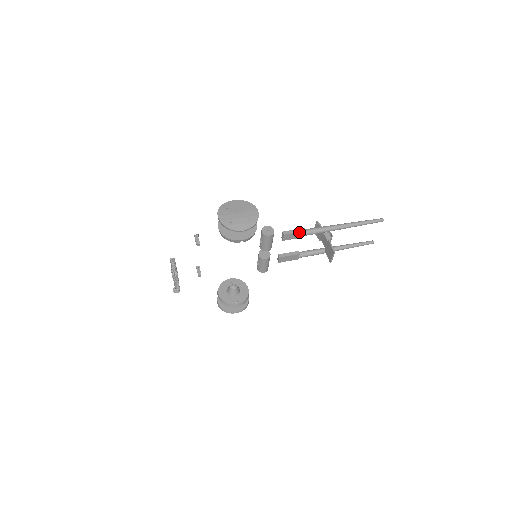
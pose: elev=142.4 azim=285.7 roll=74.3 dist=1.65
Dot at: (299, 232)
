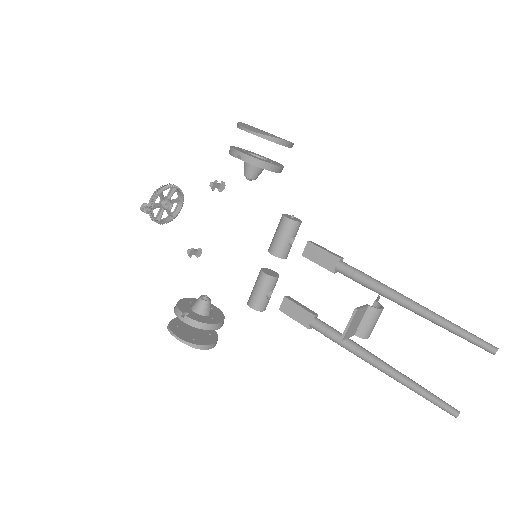
Dot at: (331, 253)
